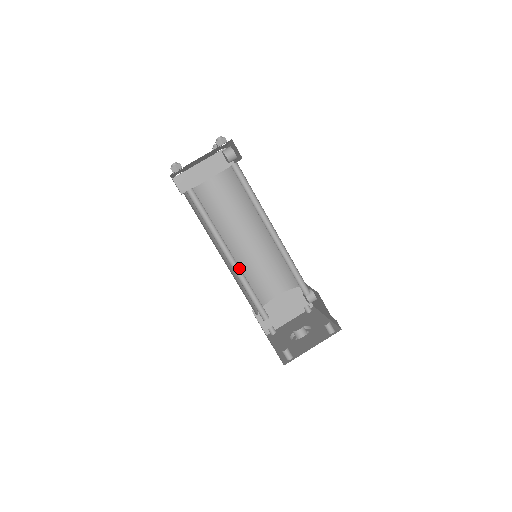
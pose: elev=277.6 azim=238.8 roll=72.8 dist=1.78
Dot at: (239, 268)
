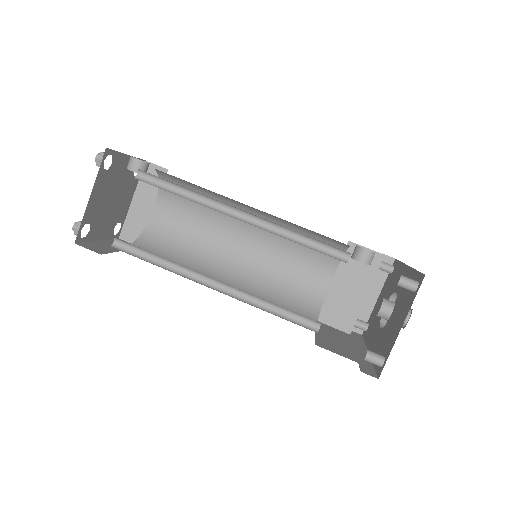
Dot at: (235, 288)
